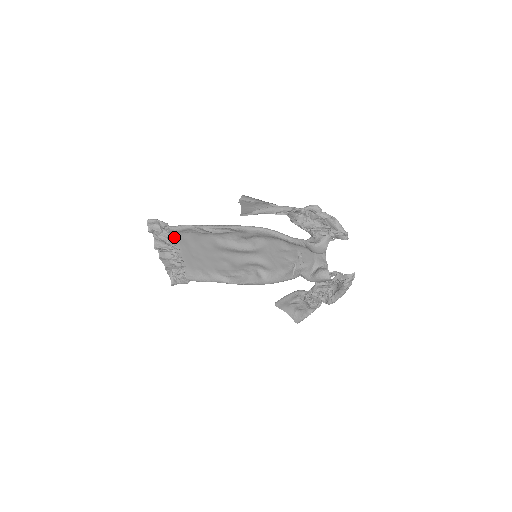
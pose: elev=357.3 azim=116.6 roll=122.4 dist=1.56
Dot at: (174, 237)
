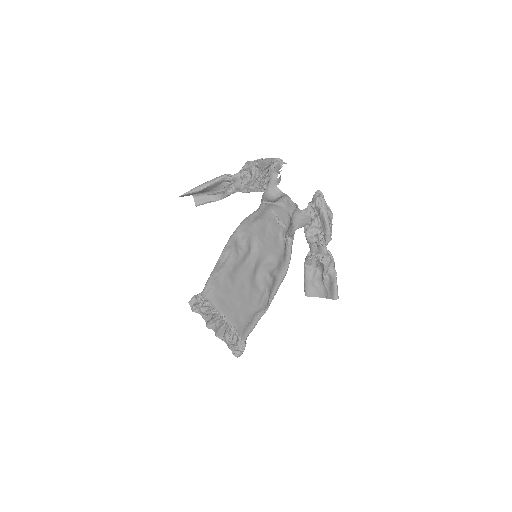
Dot at: (210, 302)
